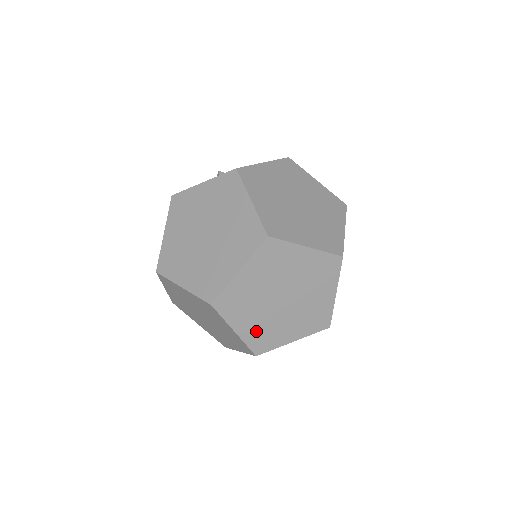
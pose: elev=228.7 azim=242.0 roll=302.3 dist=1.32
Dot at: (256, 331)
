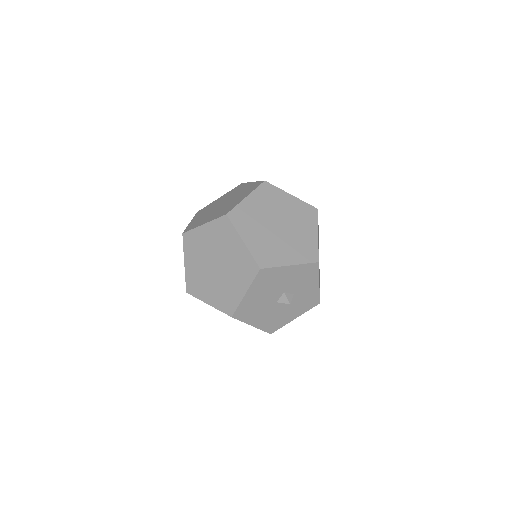
Dot at: (259, 246)
